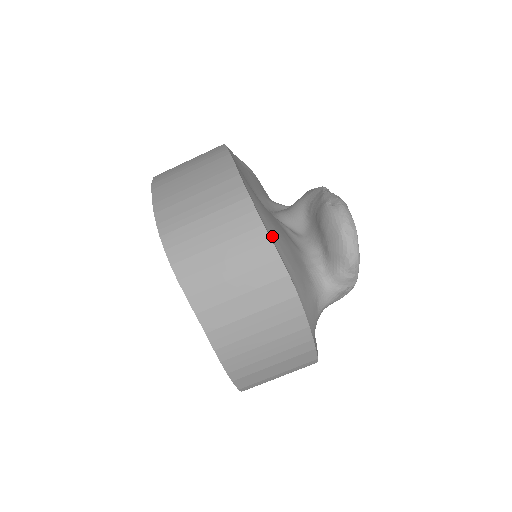
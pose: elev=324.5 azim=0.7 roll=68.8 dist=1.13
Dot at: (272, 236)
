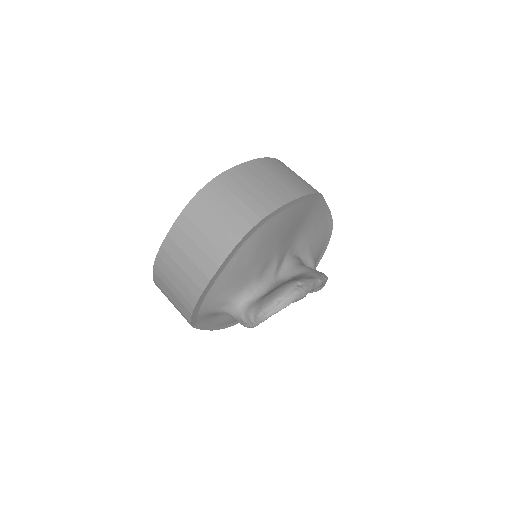
Dot at: (244, 247)
